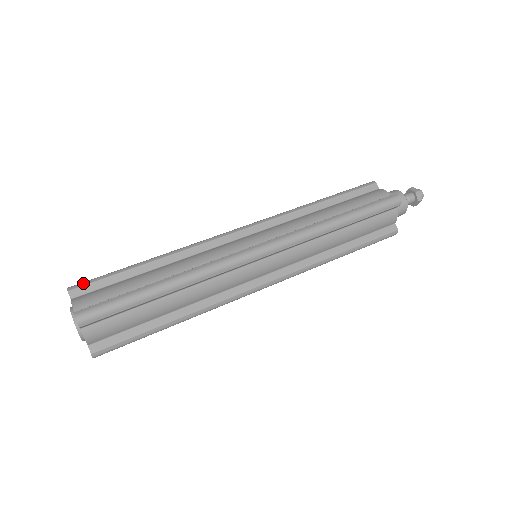
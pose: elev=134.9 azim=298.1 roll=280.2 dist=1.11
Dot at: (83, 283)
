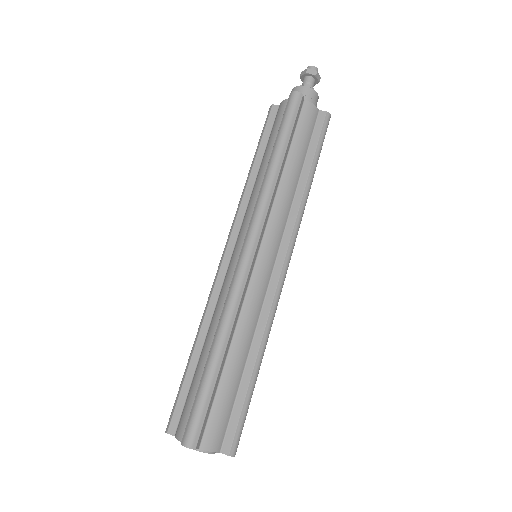
Dot at: (170, 416)
